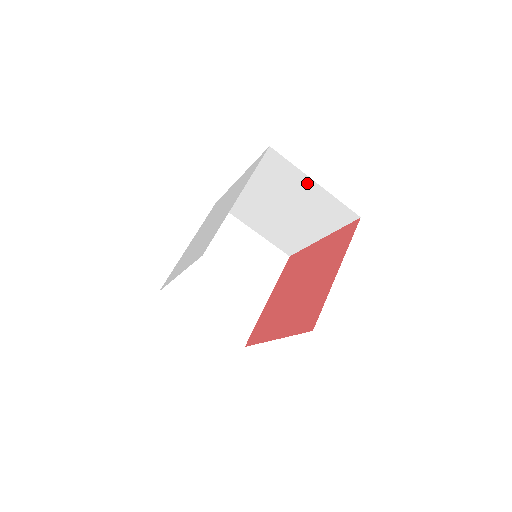
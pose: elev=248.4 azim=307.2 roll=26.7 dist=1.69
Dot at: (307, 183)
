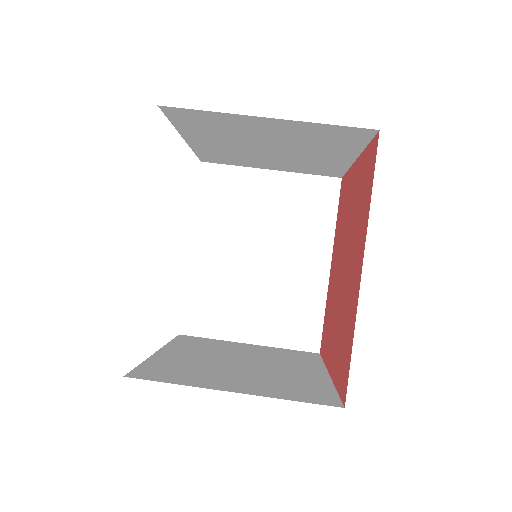
Dot at: (262, 180)
